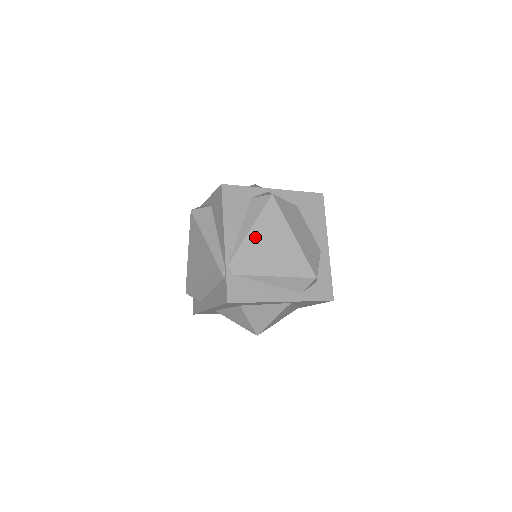
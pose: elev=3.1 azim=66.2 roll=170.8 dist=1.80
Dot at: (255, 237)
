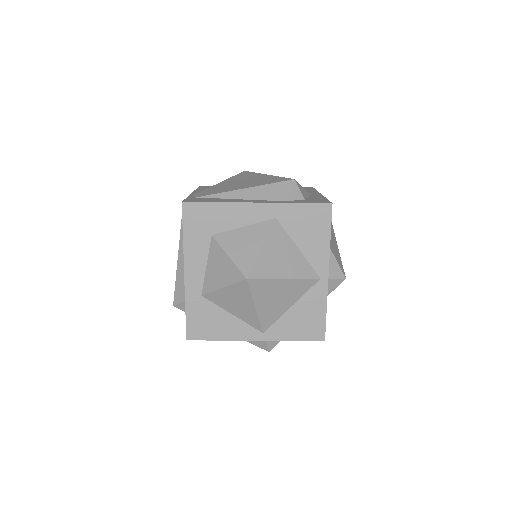
Dot at: (224, 183)
